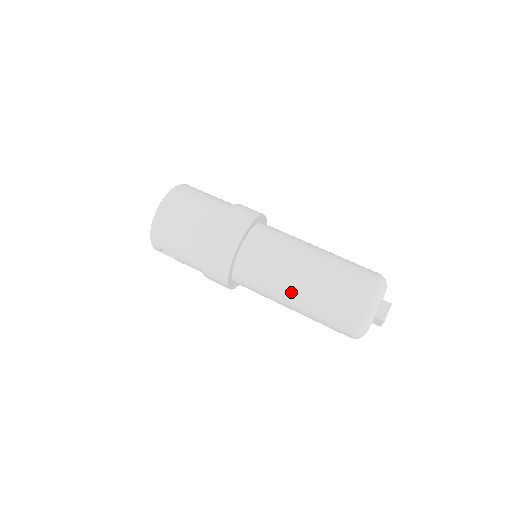
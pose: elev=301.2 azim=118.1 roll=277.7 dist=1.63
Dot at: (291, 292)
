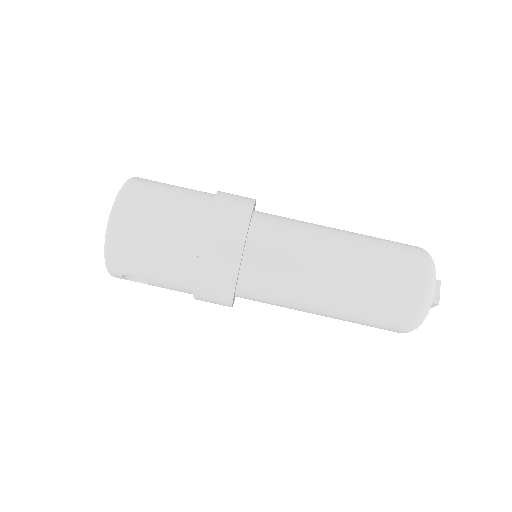
Dot at: (323, 296)
